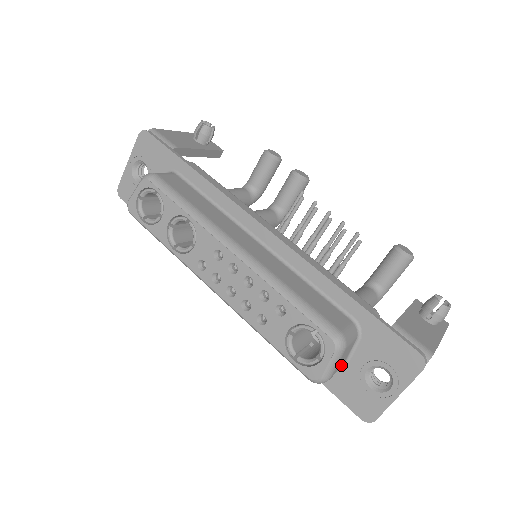
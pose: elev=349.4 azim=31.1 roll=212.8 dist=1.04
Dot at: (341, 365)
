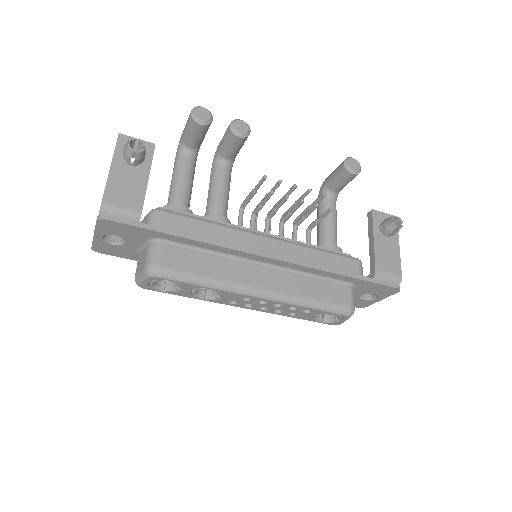
Dot at: occluded
